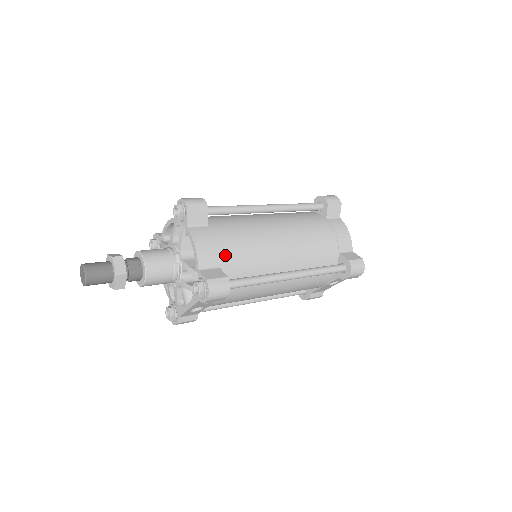
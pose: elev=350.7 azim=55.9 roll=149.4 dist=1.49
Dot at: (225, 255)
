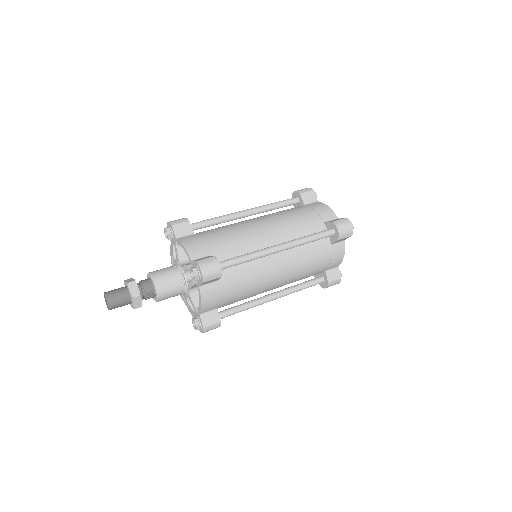
Dot at: (224, 302)
